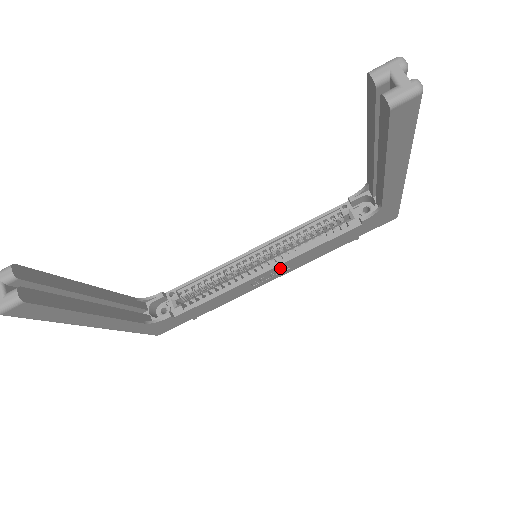
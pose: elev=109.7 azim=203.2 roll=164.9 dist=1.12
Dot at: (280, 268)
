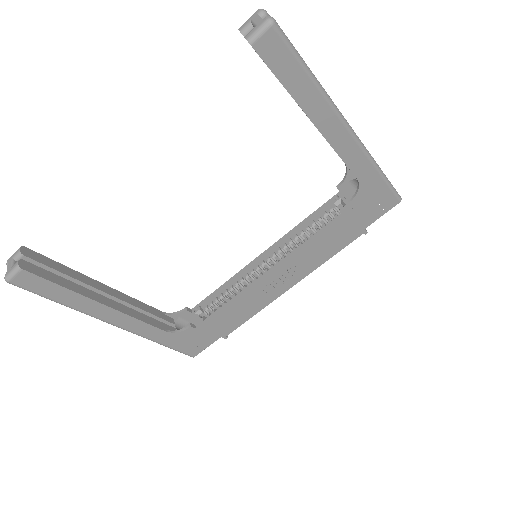
Dot at: (286, 269)
